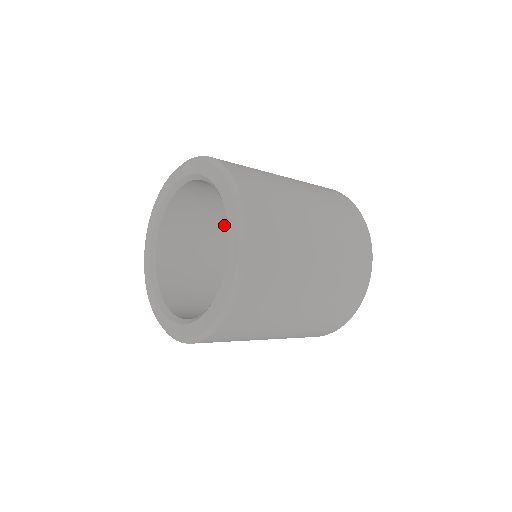
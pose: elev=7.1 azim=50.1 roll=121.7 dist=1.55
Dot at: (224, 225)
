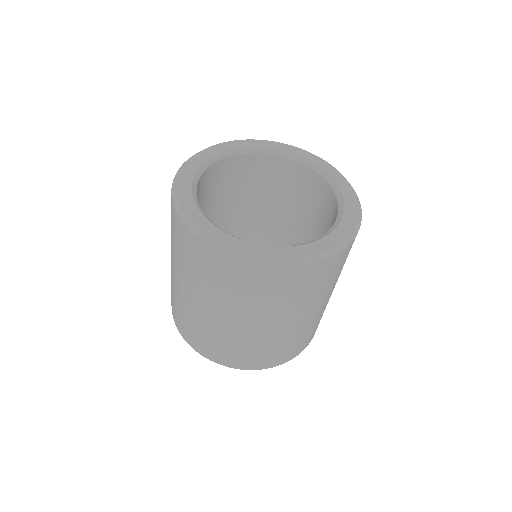
Dot at: occluded
